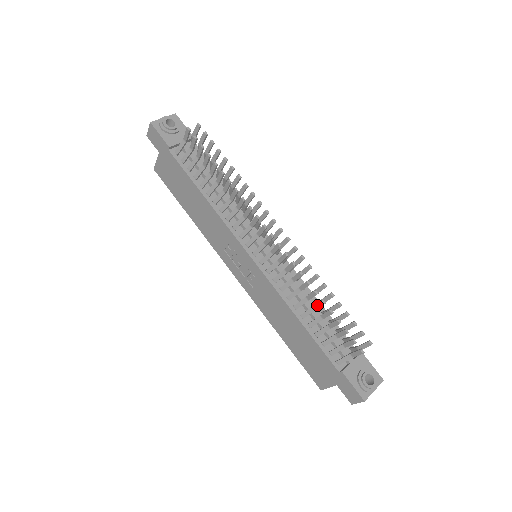
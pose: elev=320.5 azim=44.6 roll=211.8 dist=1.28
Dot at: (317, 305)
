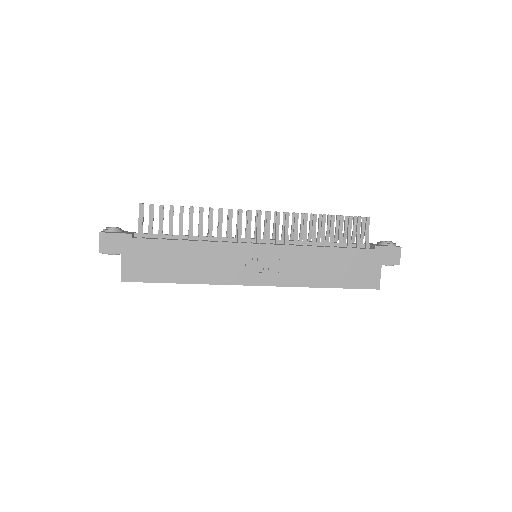
Dot at: (323, 224)
